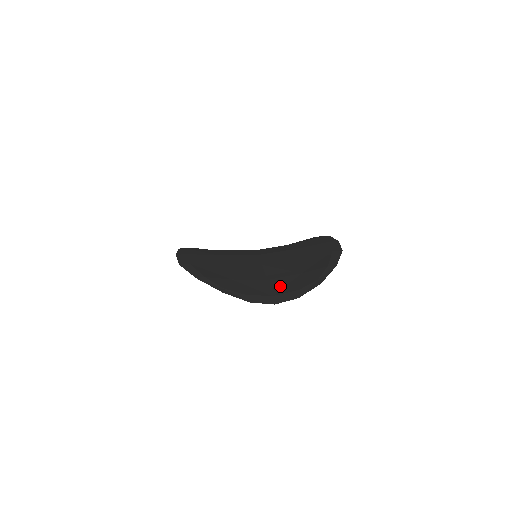
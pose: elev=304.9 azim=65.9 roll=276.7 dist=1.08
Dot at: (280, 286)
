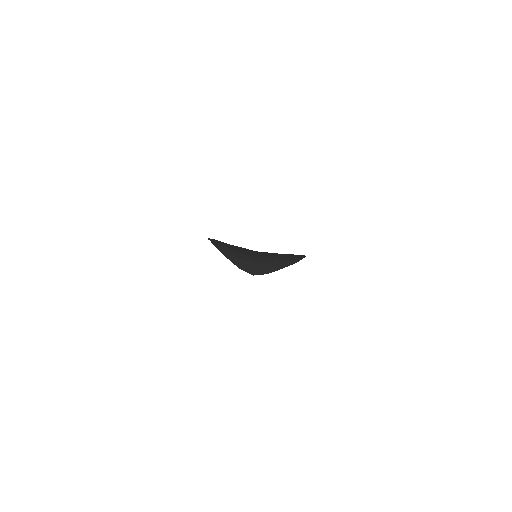
Dot at: (260, 257)
